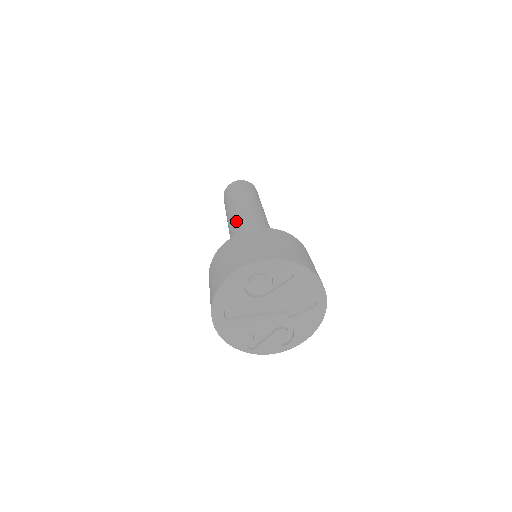
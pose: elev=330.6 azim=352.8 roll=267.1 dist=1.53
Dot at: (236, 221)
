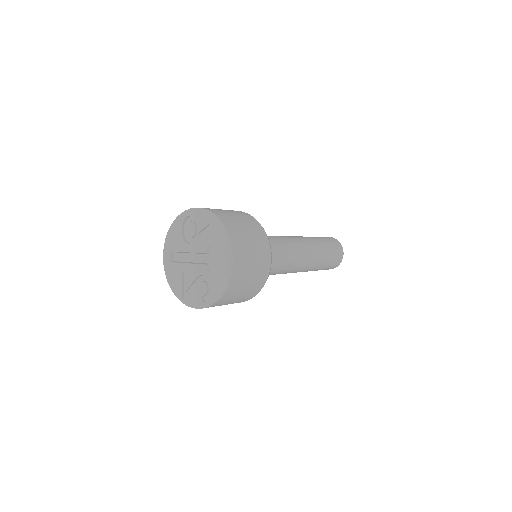
Dot at: occluded
